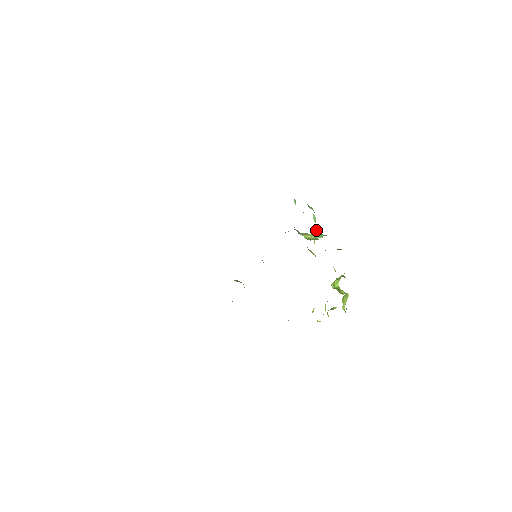
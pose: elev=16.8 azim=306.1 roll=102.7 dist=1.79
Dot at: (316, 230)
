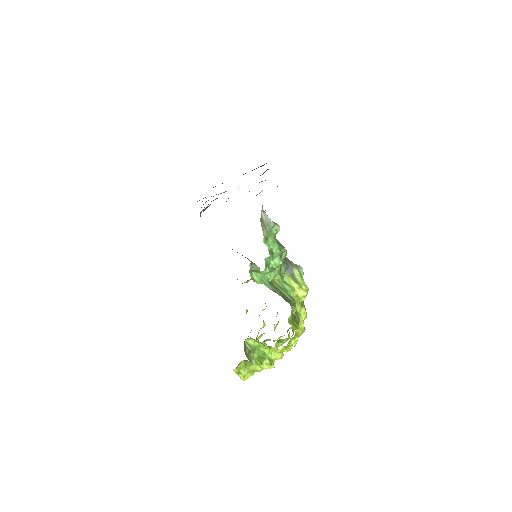
Dot at: (271, 275)
